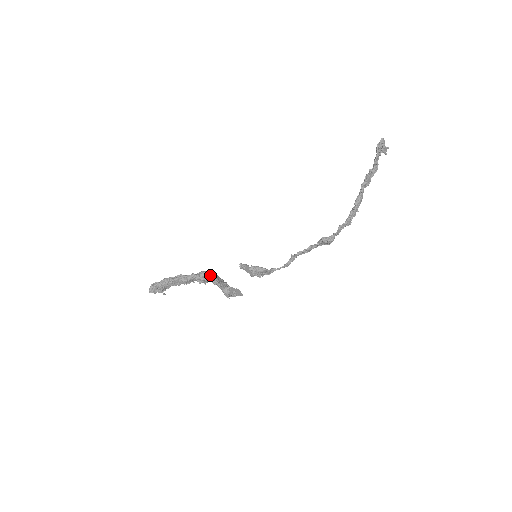
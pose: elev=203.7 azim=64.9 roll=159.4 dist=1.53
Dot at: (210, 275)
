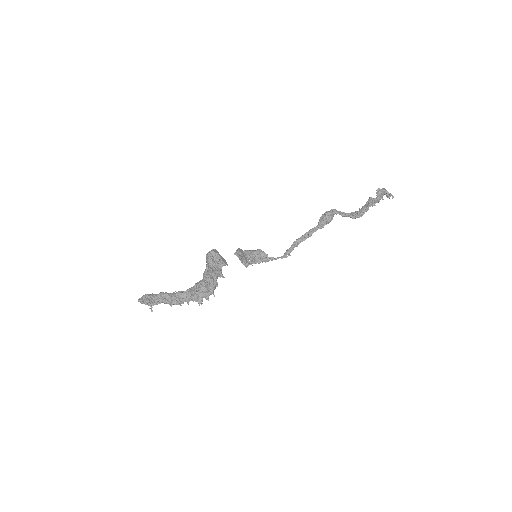
Dot at: occluded
